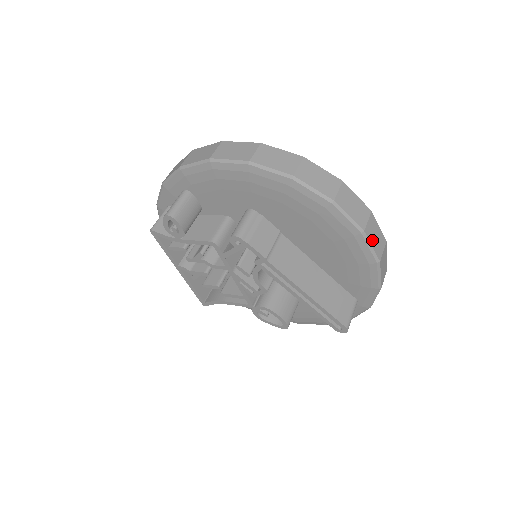
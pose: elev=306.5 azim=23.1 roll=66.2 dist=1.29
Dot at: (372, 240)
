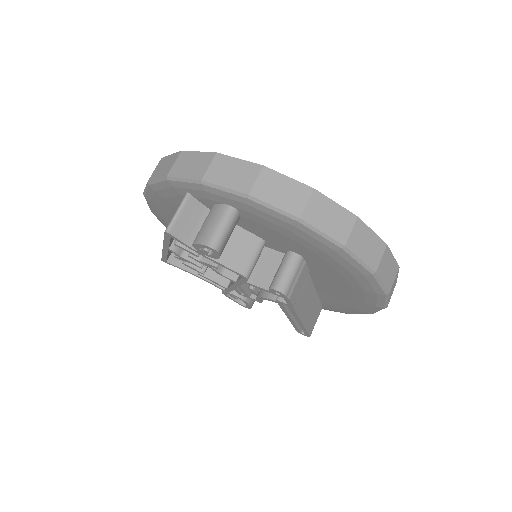
Dot at: occluded
